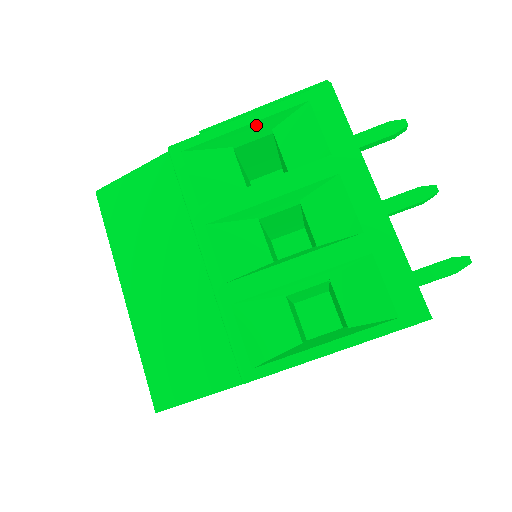
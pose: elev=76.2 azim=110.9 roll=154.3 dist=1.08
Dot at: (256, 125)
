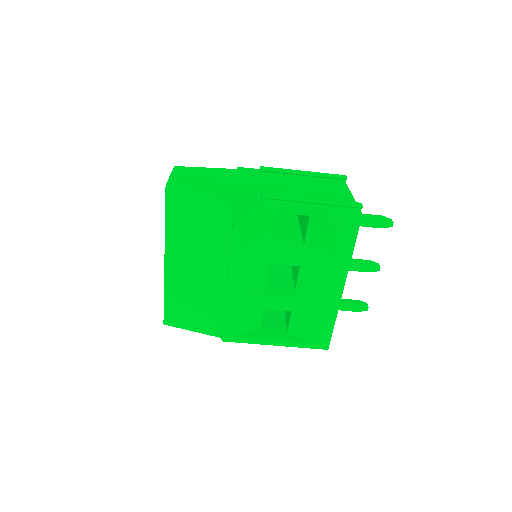
Dot at: (301, 214)
